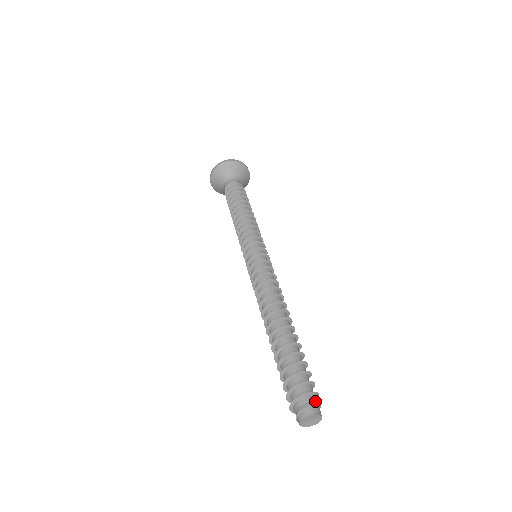
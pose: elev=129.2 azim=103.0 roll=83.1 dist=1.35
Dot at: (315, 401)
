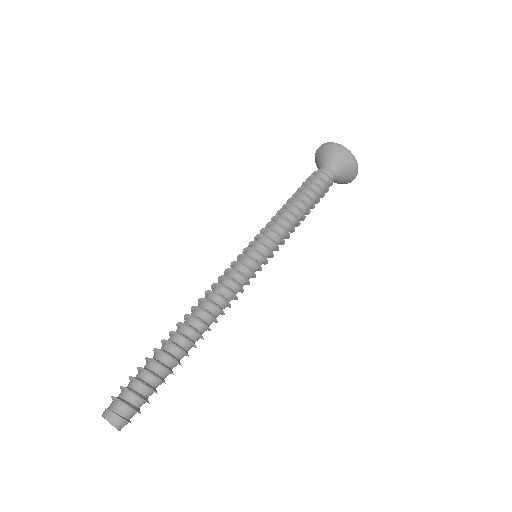
Dot at: (129, 415)
